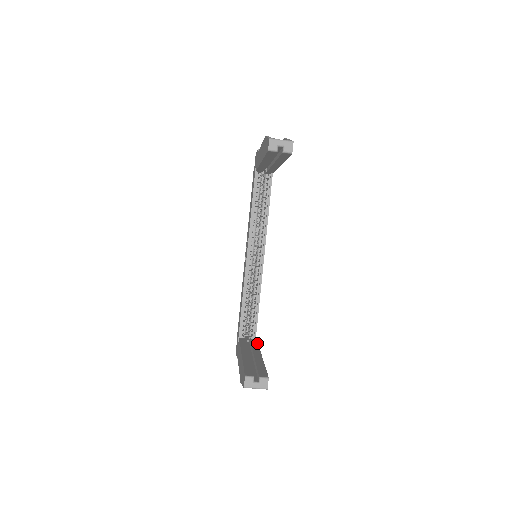
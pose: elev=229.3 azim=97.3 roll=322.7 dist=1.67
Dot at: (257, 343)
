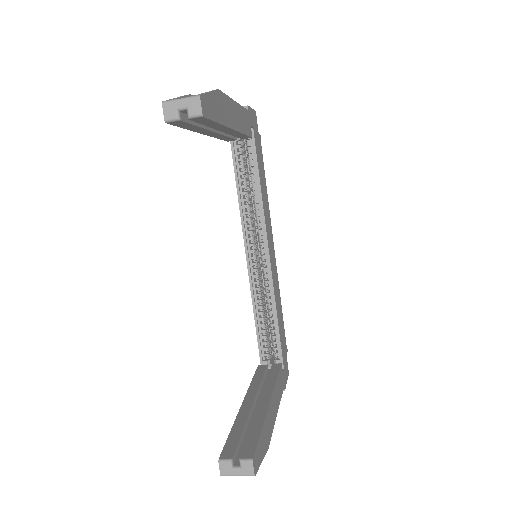
Dot at: (277, 374)
